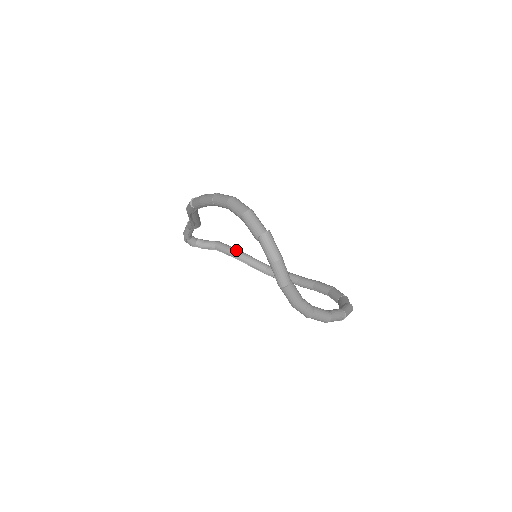
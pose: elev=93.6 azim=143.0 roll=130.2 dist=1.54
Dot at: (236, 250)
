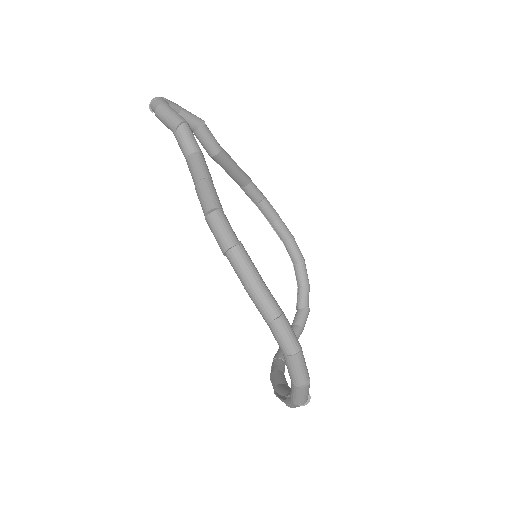
Dot at: (222, 155)
